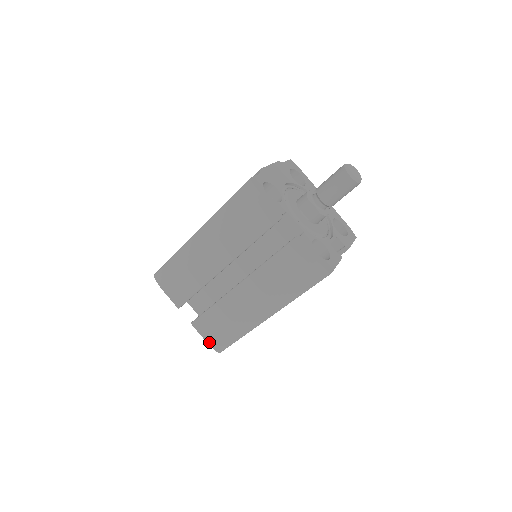
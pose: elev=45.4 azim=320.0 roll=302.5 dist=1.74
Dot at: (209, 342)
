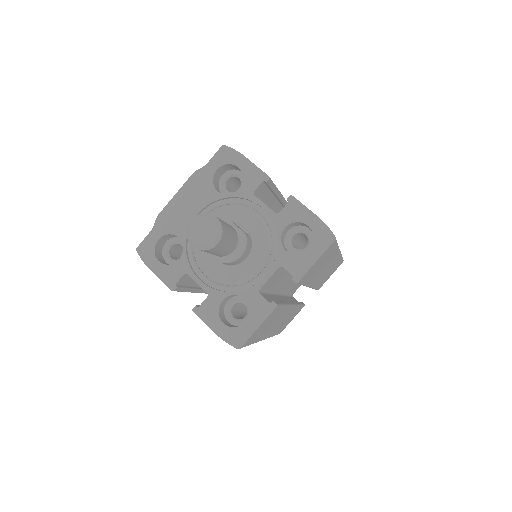
Dot at: occluded
